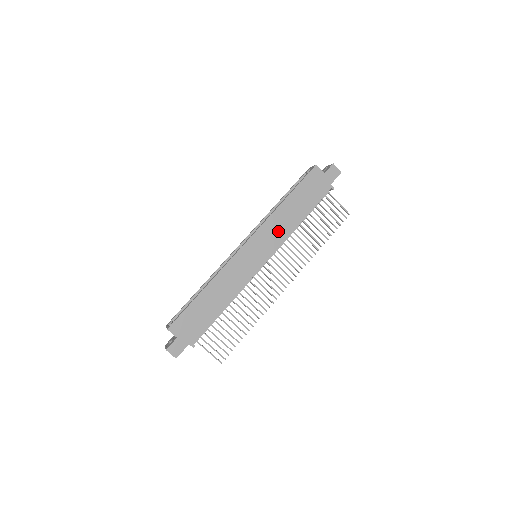
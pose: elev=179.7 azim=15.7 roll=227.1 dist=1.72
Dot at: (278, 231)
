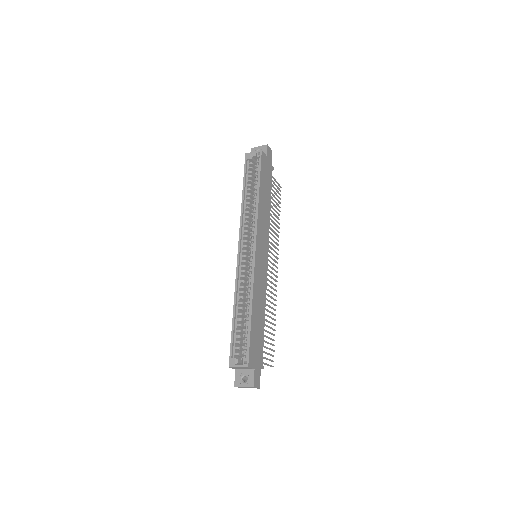
Dot at: (265, 224)
